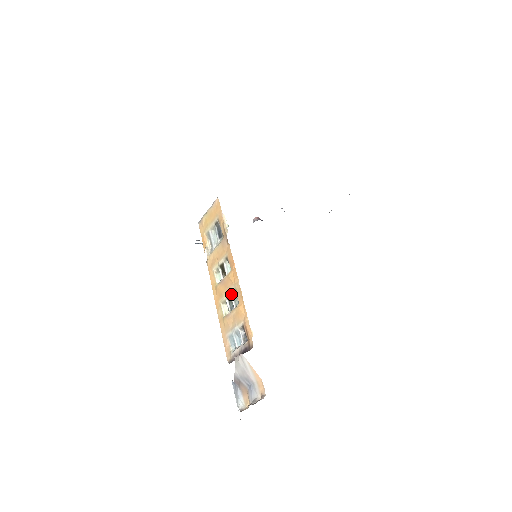
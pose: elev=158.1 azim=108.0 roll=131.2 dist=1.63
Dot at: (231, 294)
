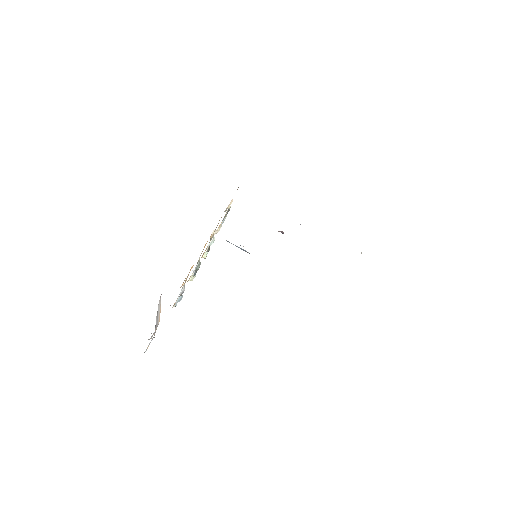
Dot at: (199, 260)
